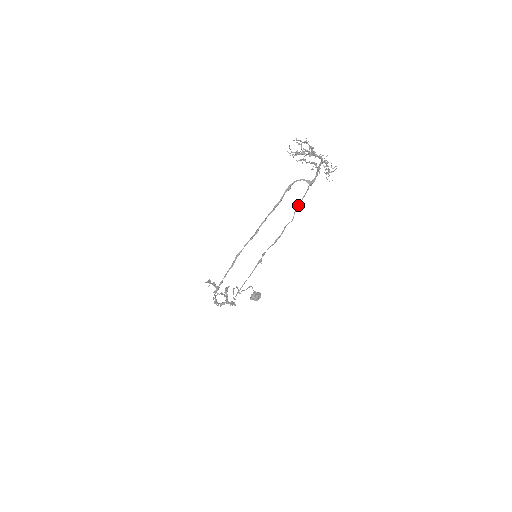
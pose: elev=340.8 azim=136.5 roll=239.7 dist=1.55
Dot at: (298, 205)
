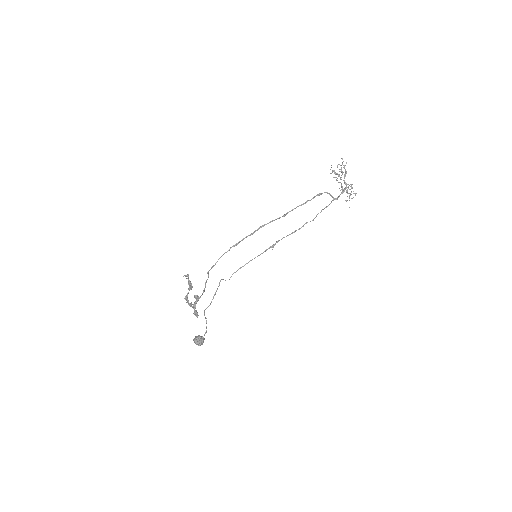
Dot at: occluded
